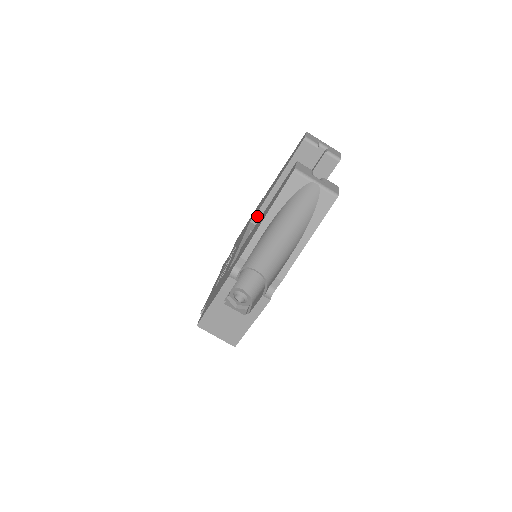
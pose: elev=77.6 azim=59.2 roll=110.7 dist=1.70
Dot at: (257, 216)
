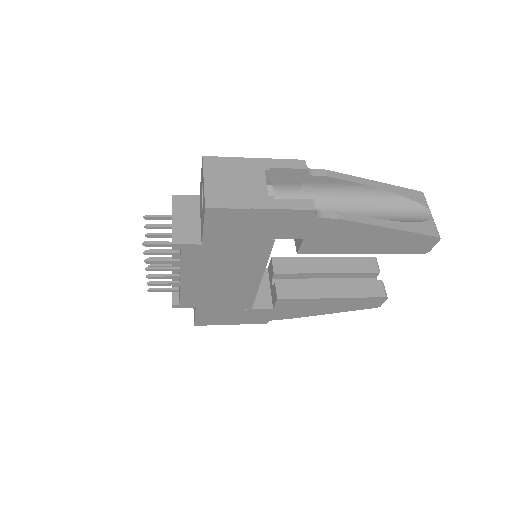
Dot at: (273, 259)
